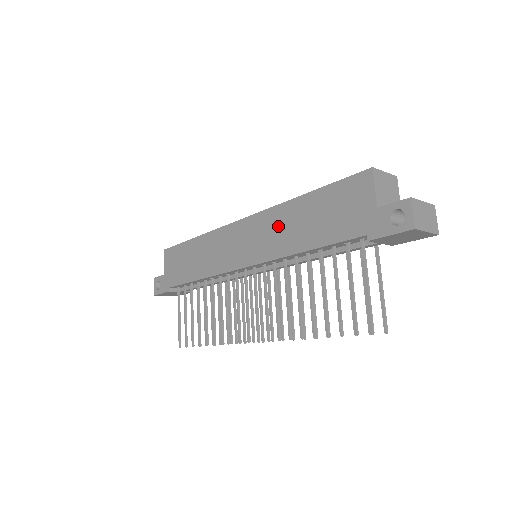
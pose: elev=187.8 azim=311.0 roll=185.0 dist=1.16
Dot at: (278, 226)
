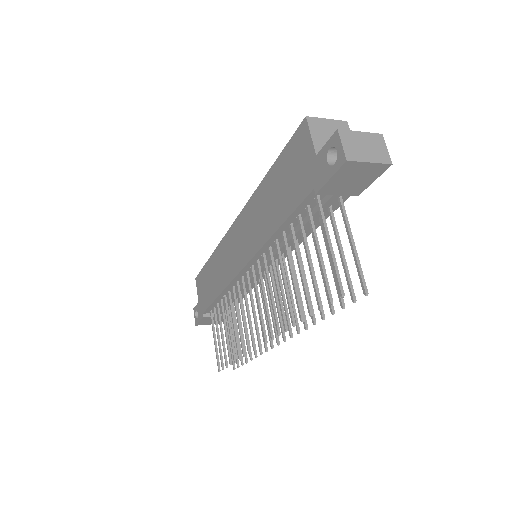
Dot at: (256, 215)
